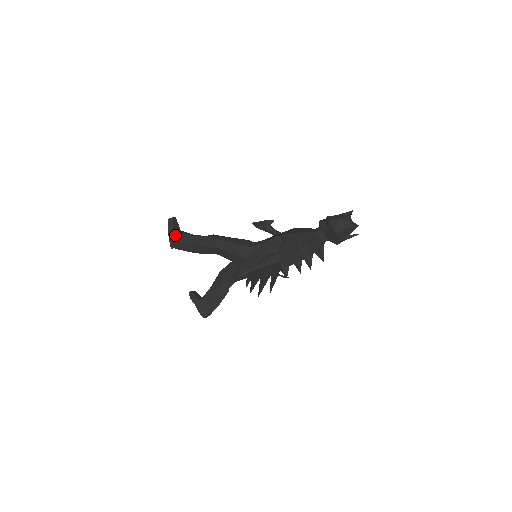
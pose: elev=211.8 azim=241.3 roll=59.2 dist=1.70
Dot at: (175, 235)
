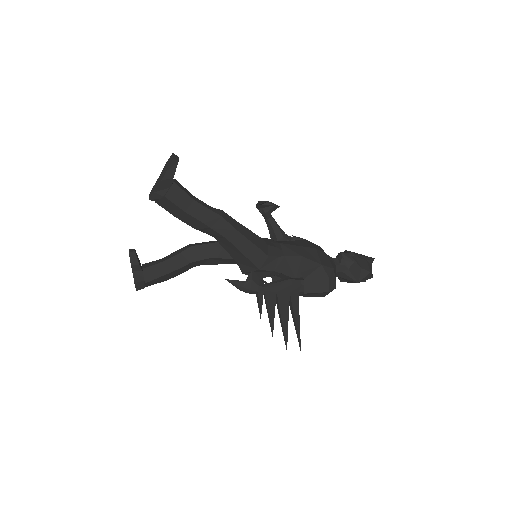
Dot at: (170, 188)
